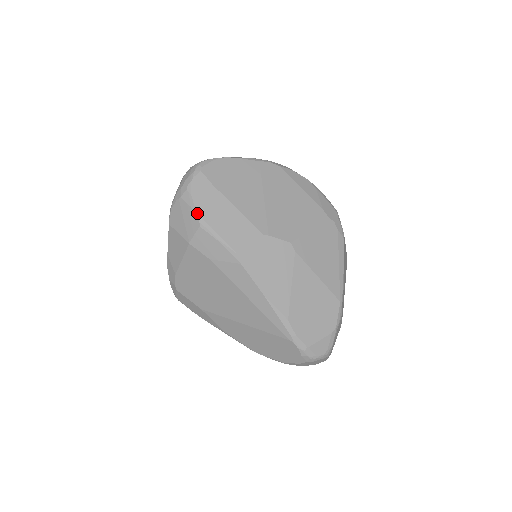
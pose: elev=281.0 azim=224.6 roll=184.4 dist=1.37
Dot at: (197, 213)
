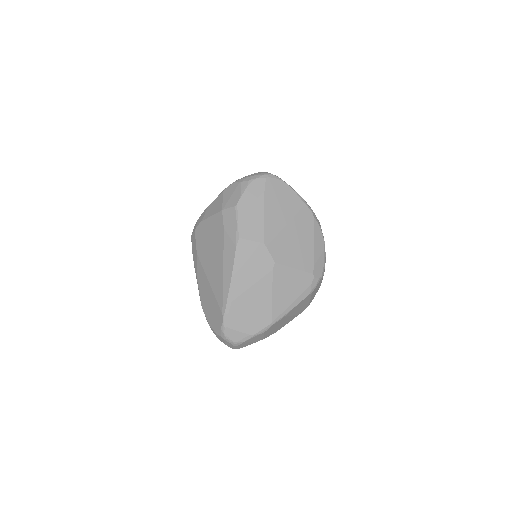
Dot at: (241, 198)
